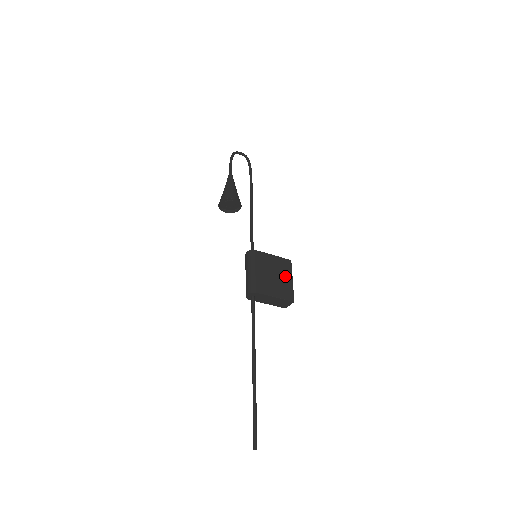
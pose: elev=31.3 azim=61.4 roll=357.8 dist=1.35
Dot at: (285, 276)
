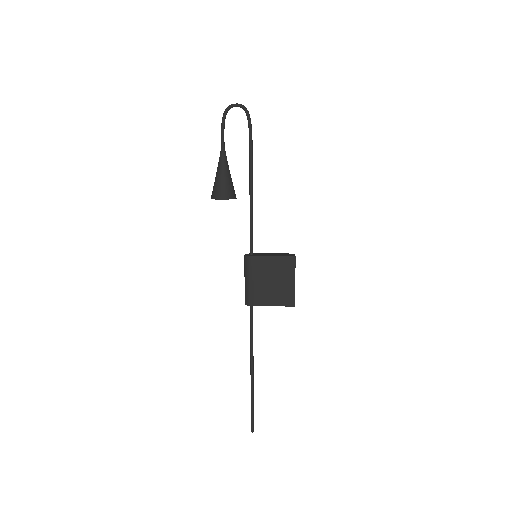
Dot at: (286, 279)
